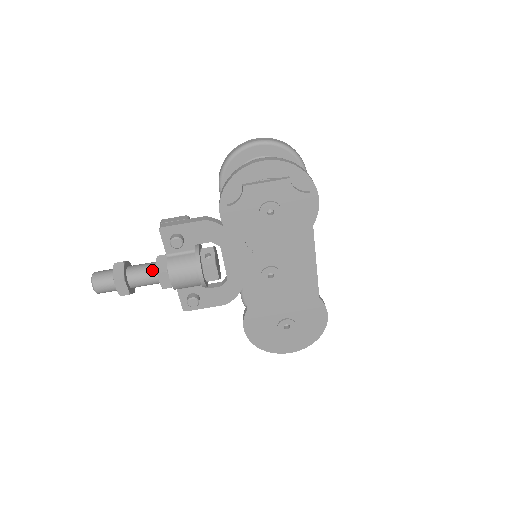
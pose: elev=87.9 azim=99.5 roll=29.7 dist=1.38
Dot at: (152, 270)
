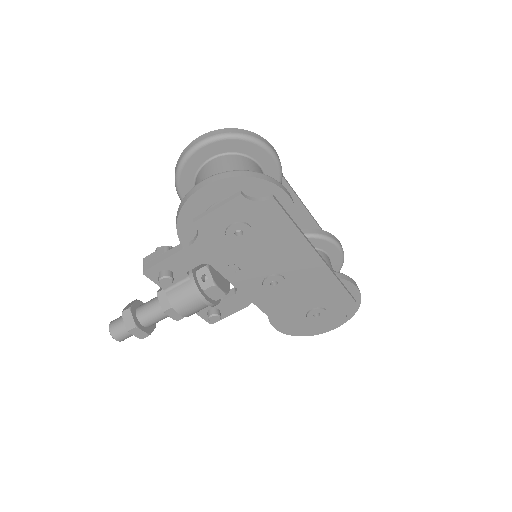
Dot at: (159, 307)
